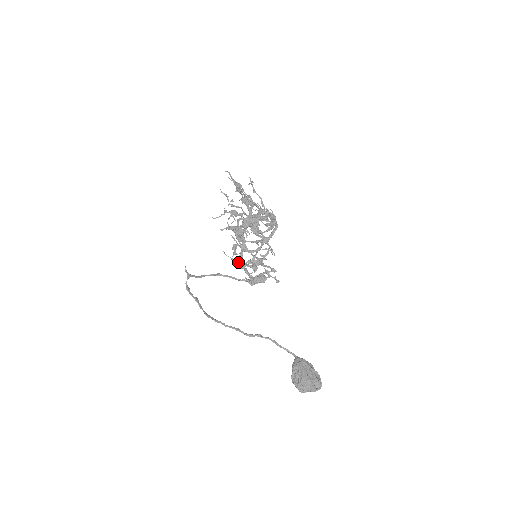
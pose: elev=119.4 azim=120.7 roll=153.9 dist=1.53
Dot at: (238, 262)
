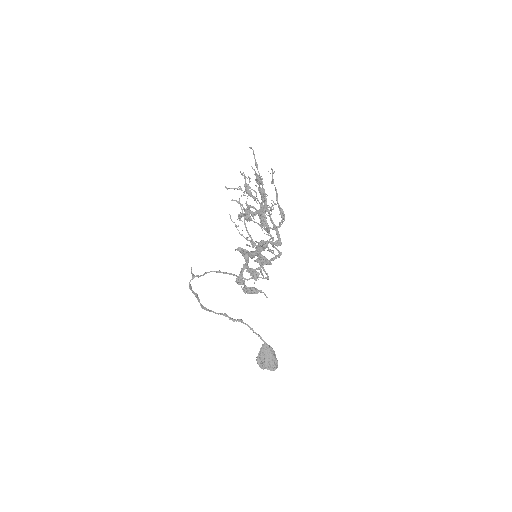
Dot at: (238, 277)
